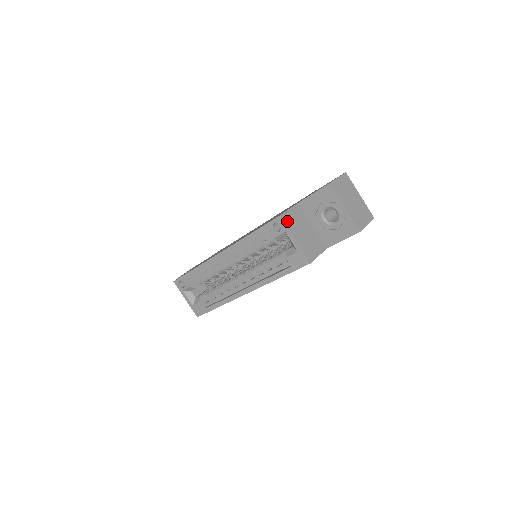
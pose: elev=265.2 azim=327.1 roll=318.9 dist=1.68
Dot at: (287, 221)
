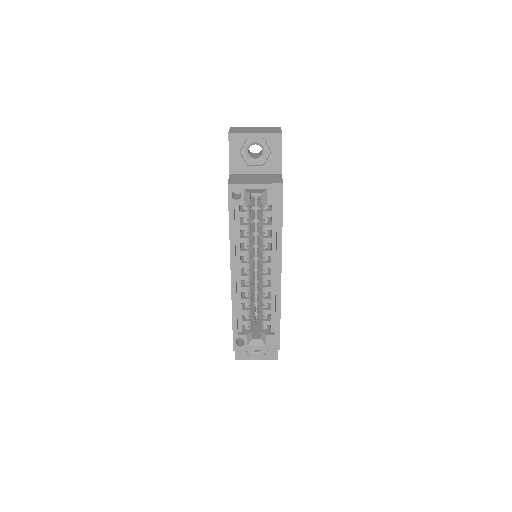
Dot at: (236, 183)
